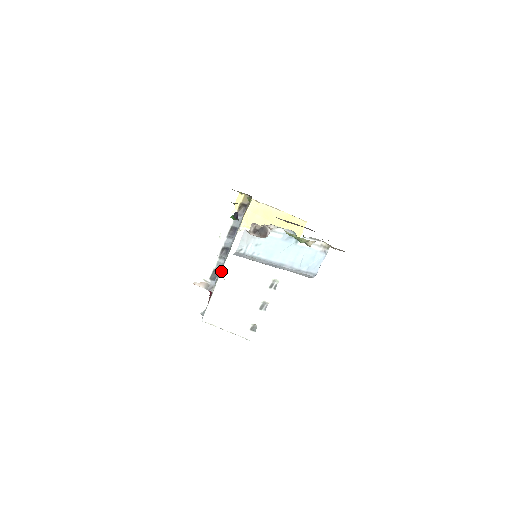
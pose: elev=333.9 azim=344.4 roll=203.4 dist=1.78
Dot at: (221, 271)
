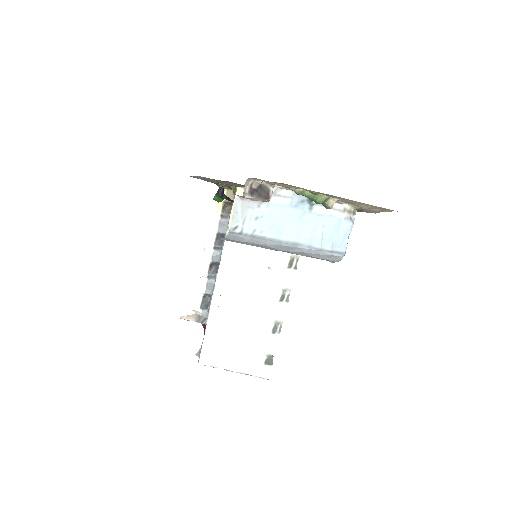
Dot at: occluded
